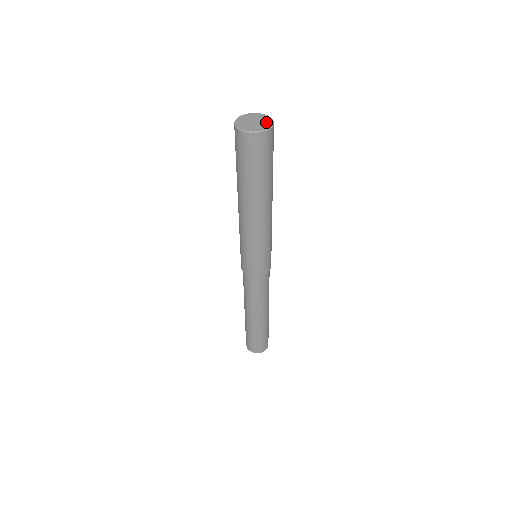
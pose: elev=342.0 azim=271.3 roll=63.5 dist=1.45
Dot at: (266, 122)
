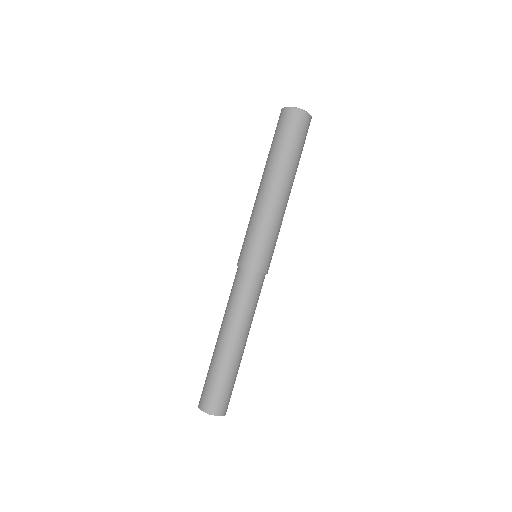
Dot at: occluded
